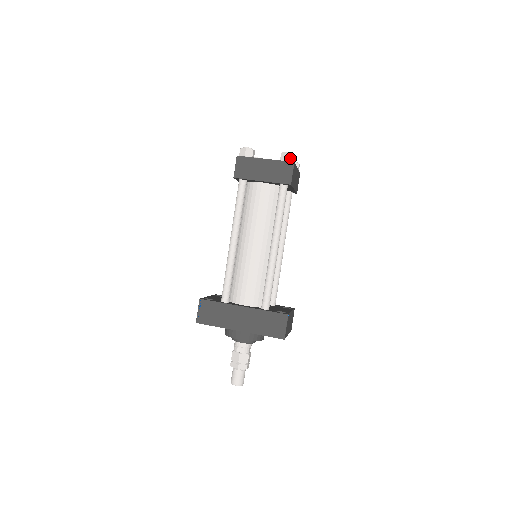
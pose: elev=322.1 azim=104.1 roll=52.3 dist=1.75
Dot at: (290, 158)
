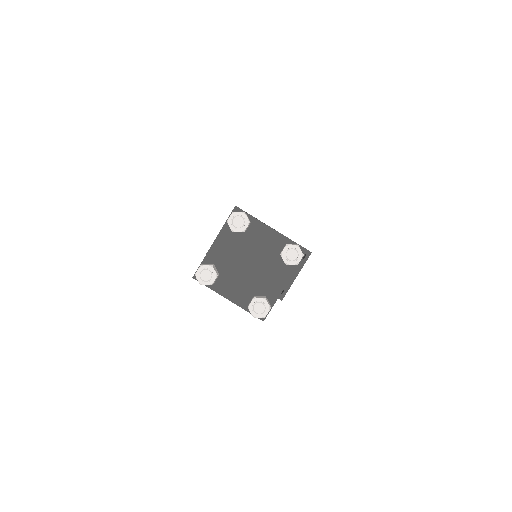
Dot at: occluded
